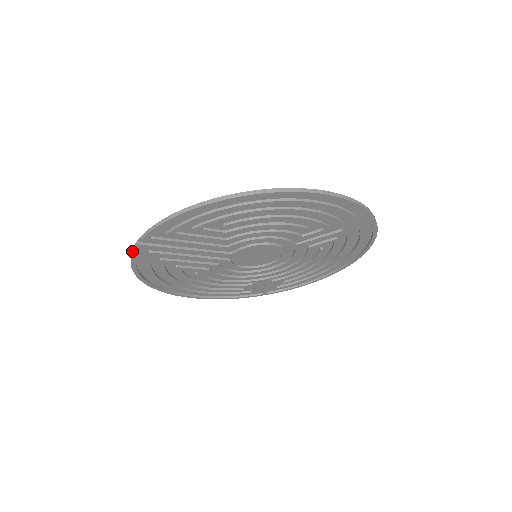
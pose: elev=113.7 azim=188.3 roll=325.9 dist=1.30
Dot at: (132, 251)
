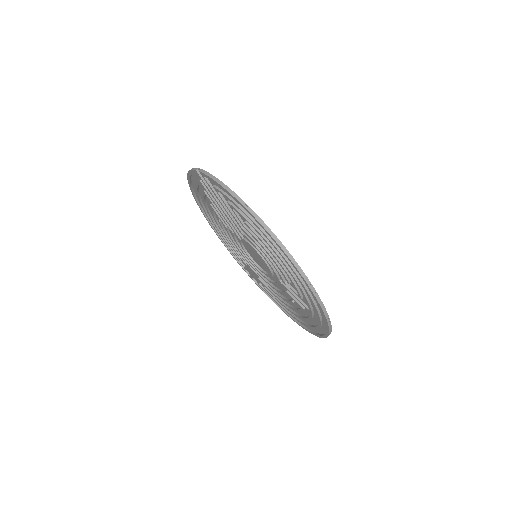
Dot at: (192, 168)
